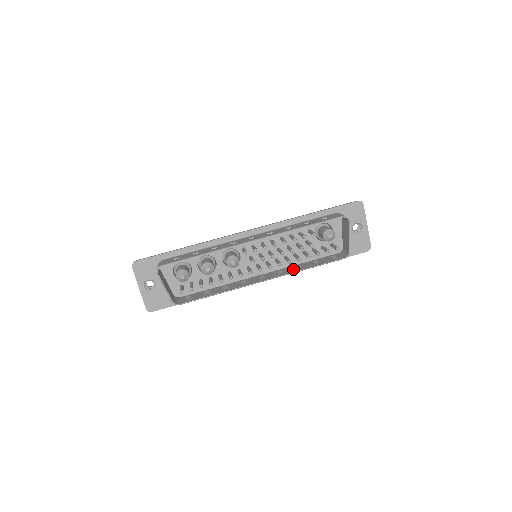
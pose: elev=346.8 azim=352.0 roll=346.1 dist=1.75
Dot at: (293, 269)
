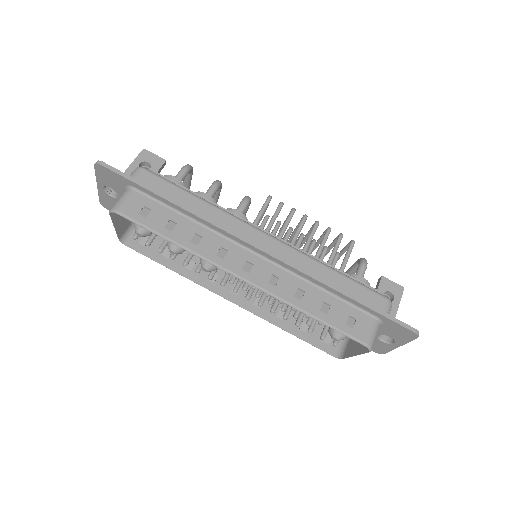
Dot at: occluded
